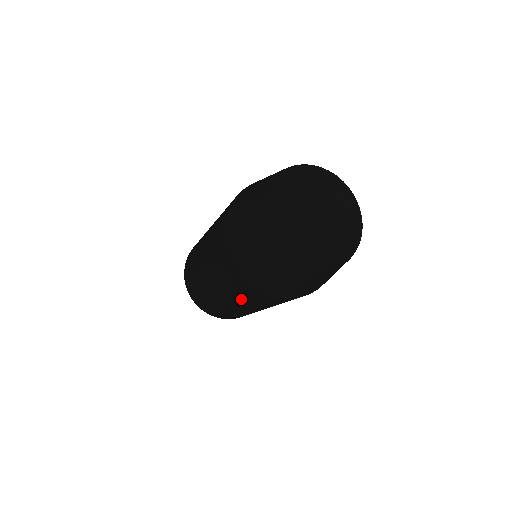
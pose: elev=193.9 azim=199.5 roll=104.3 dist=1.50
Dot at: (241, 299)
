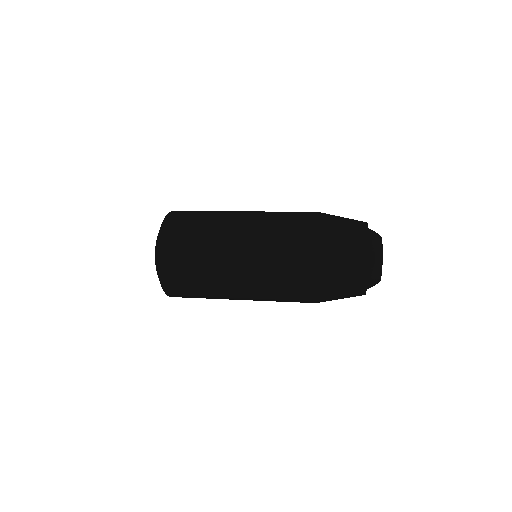
Dot at: (270, 292)
